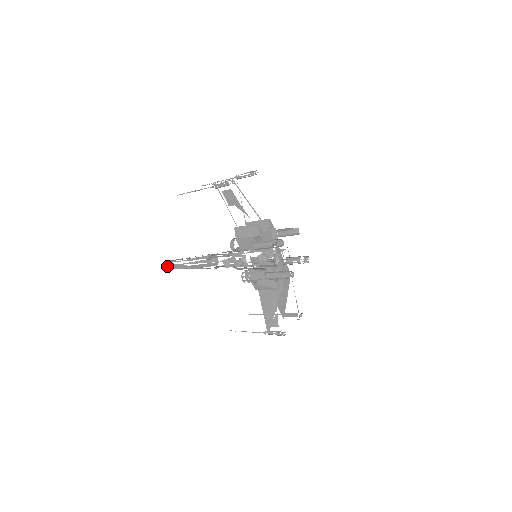
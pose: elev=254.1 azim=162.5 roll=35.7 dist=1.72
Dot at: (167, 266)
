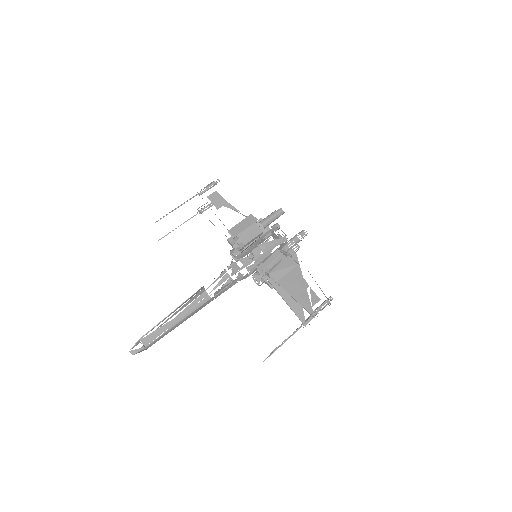
Dot at: (136, 353)
